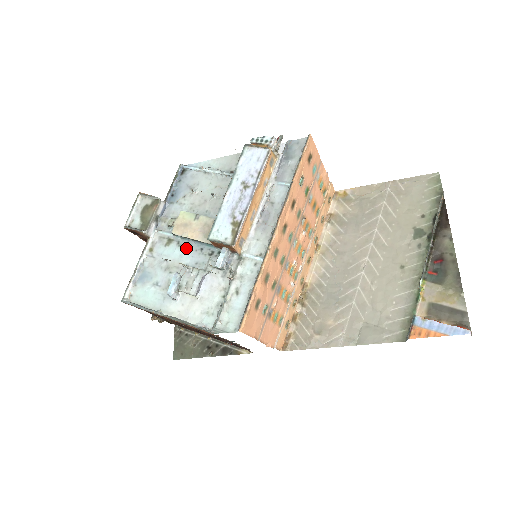
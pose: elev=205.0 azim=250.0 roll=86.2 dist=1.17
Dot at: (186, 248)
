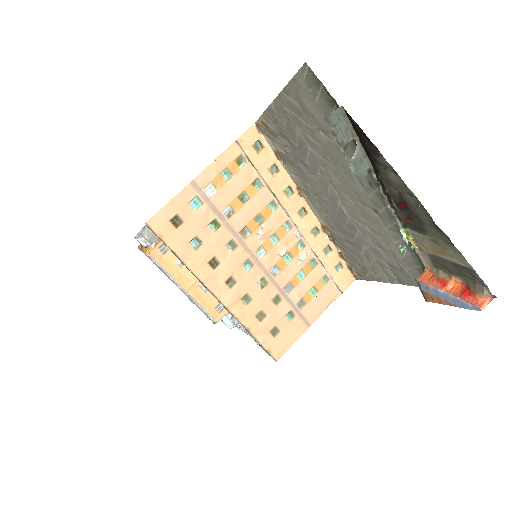
Dot at: occluded
